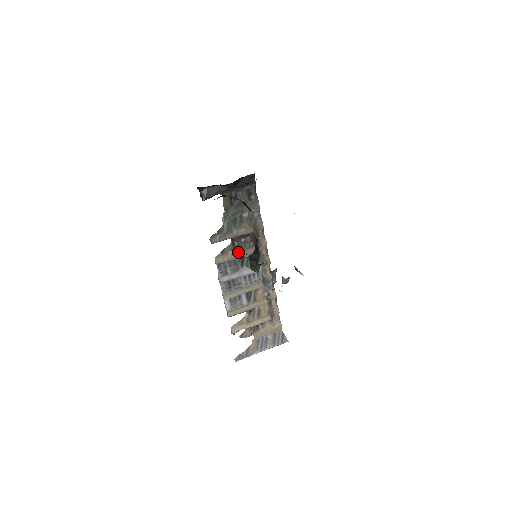
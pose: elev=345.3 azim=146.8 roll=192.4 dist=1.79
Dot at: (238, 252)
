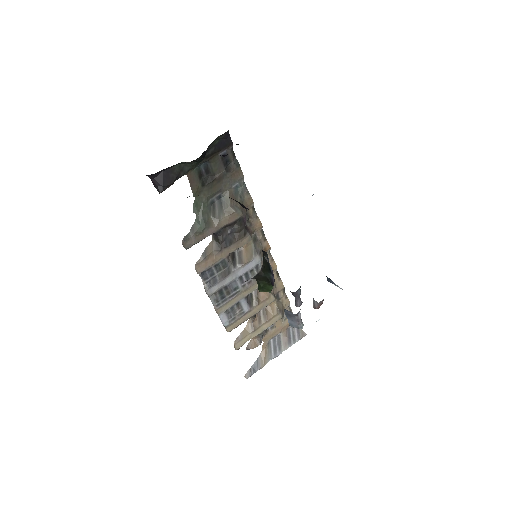
Dot at: (225, 249)
